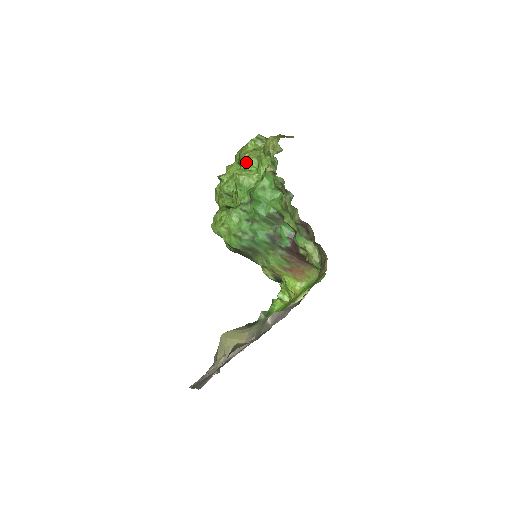
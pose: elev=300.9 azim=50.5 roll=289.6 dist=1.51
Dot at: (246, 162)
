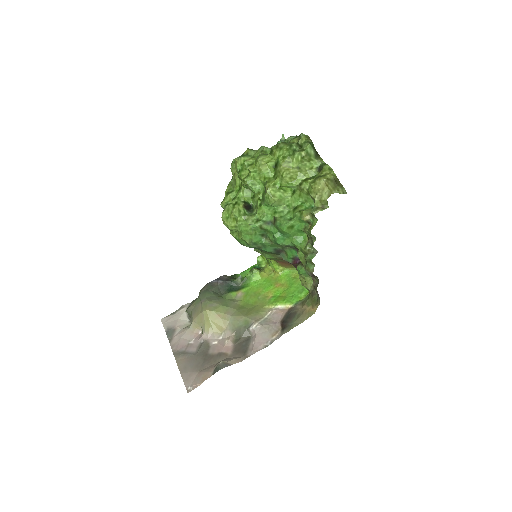
Dot at: (284, 183)
